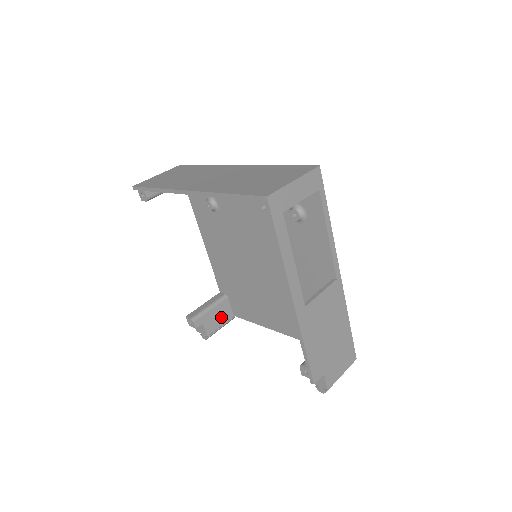
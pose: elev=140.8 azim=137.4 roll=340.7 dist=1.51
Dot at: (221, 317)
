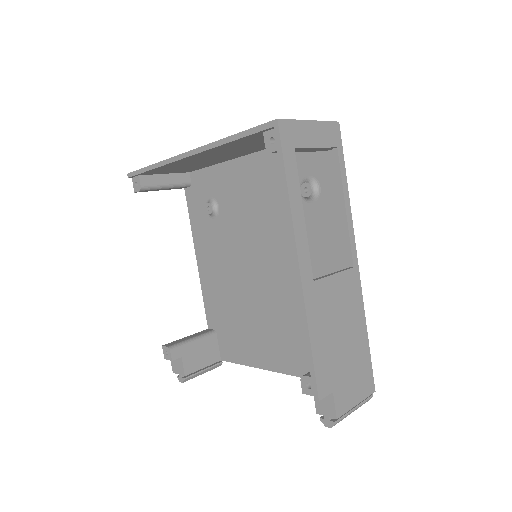
Dot at: (205, 357)
